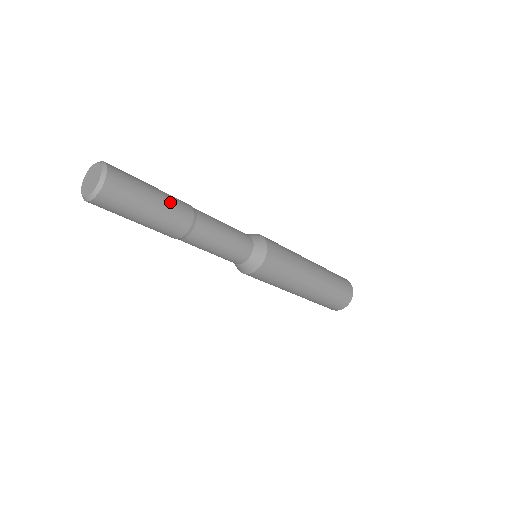
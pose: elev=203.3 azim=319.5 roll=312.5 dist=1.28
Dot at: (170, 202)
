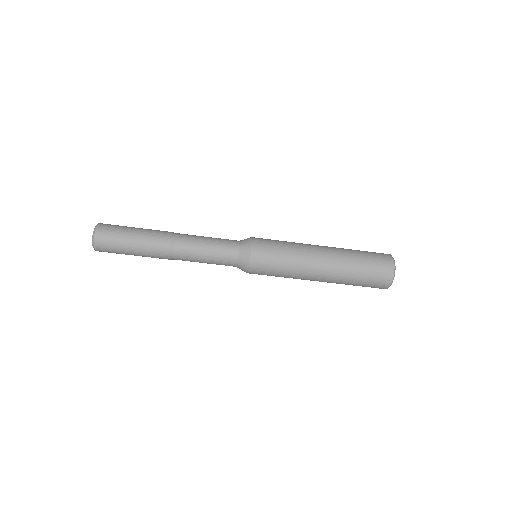
Dot at: (148, 236)
